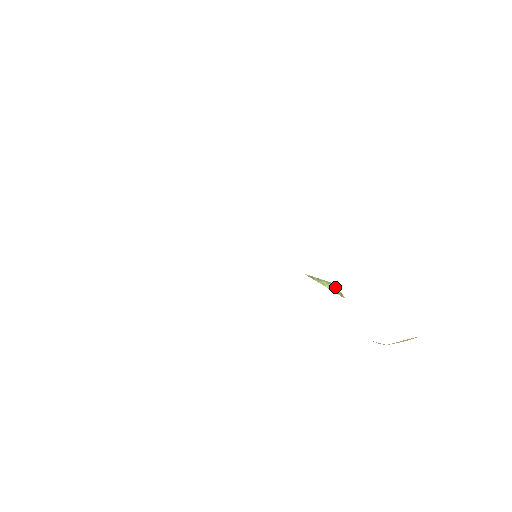
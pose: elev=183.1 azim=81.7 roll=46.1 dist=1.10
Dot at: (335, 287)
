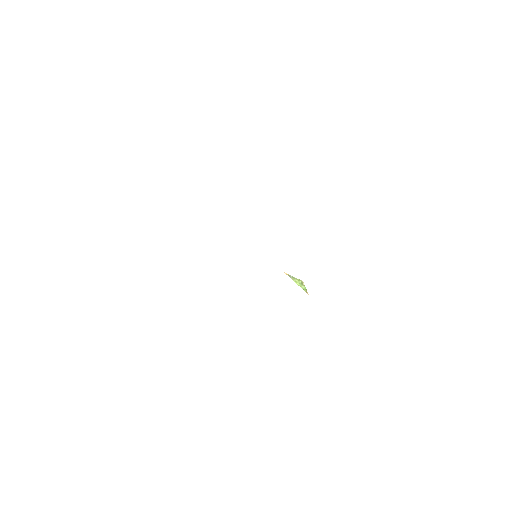
Dot at: (303, 284)
